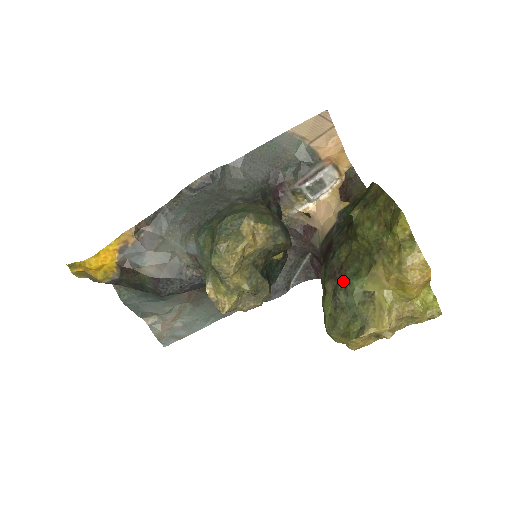
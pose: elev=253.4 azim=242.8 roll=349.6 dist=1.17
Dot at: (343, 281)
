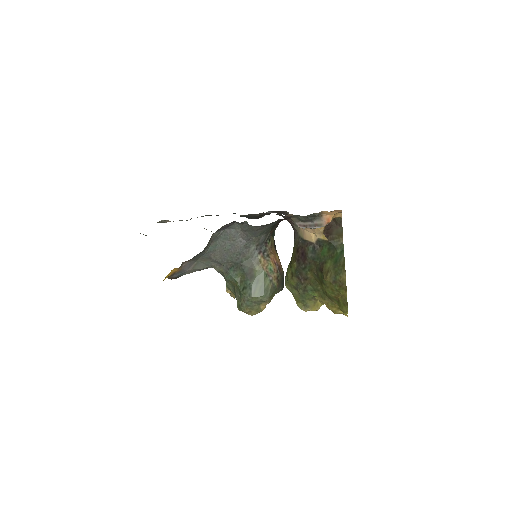
Dot at: (304, 288)
